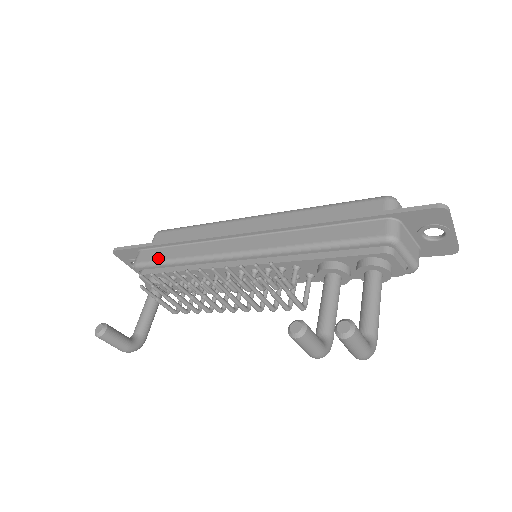
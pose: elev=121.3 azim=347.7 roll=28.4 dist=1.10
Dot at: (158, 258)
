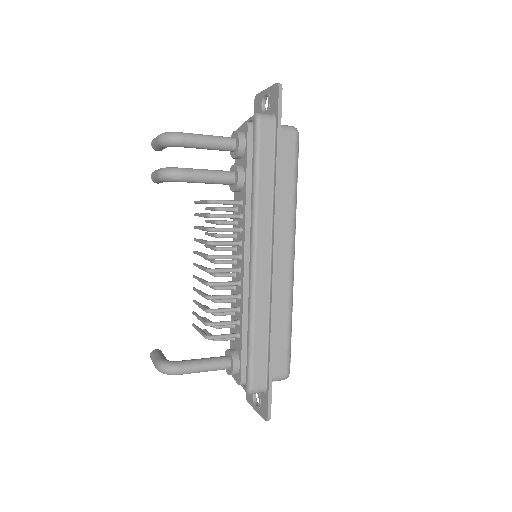
Dot at: occluded
